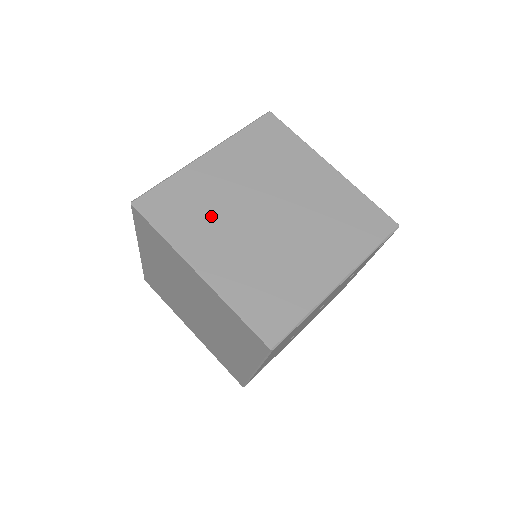
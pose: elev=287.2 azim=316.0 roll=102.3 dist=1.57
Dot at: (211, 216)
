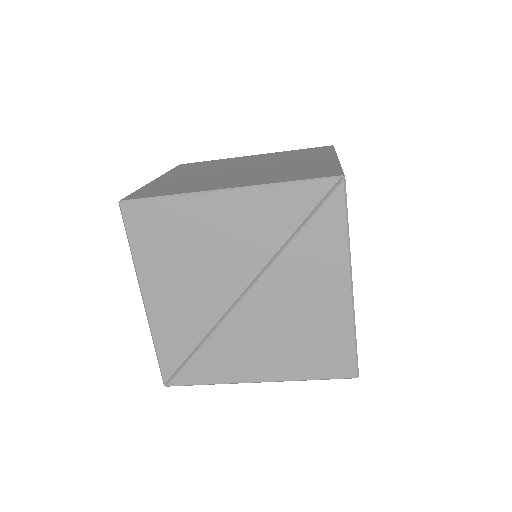
Dot at: (206, 168)
